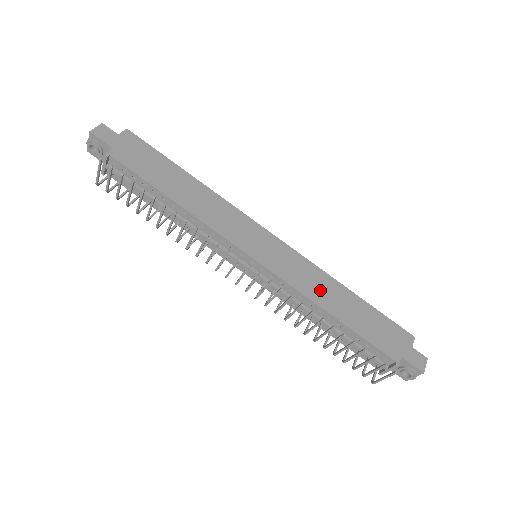
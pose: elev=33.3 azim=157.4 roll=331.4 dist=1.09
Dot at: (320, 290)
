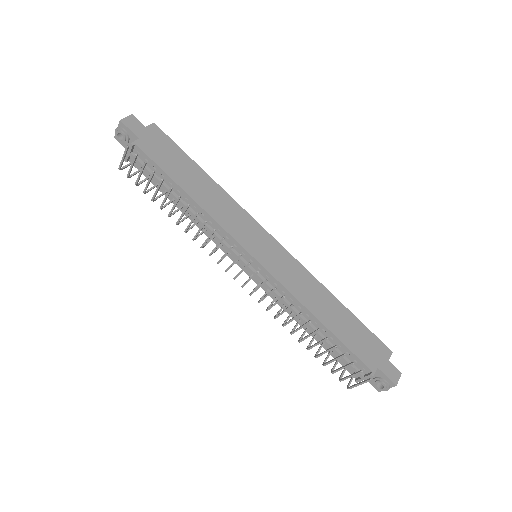
Dot at: (311, 295)
